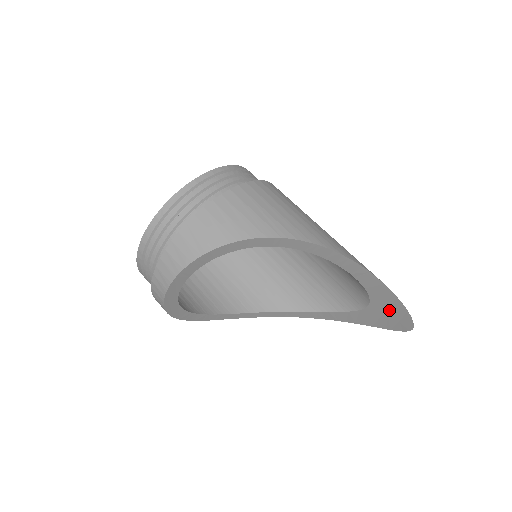
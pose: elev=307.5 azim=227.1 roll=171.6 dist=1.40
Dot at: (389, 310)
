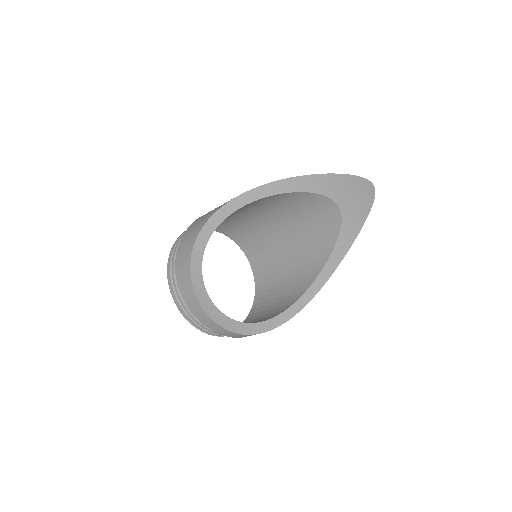
Dot at: (347, 191)
